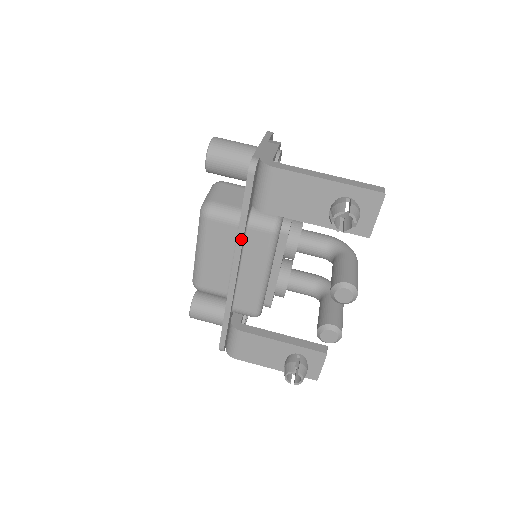
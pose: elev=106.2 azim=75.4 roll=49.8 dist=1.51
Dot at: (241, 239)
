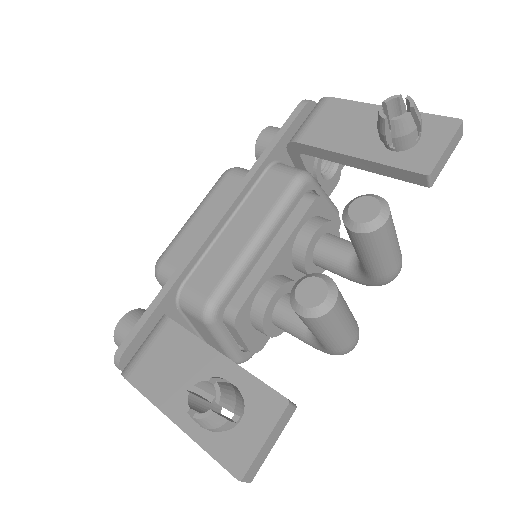
Dot at: (253, 173)
